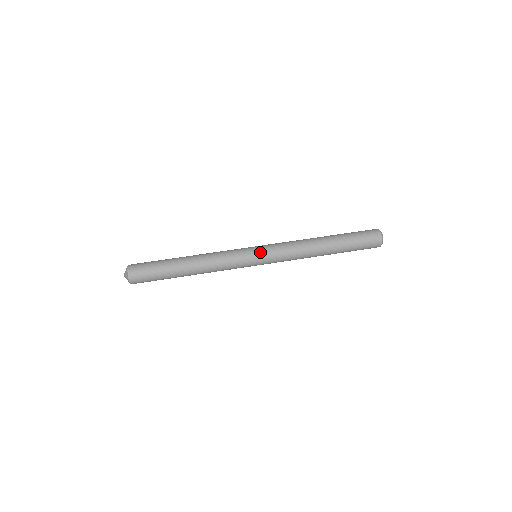
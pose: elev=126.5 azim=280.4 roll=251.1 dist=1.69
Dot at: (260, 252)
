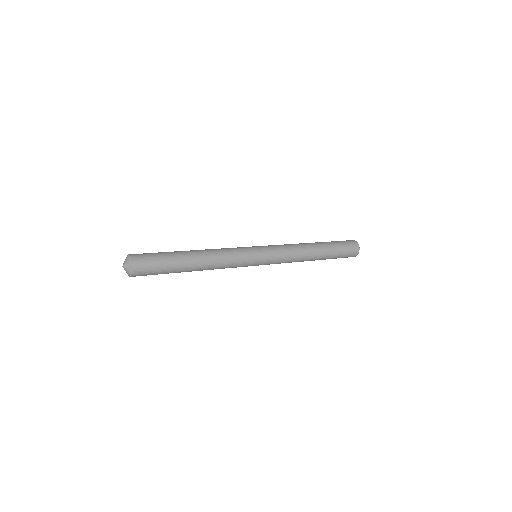
Dot at: (261, 247)
